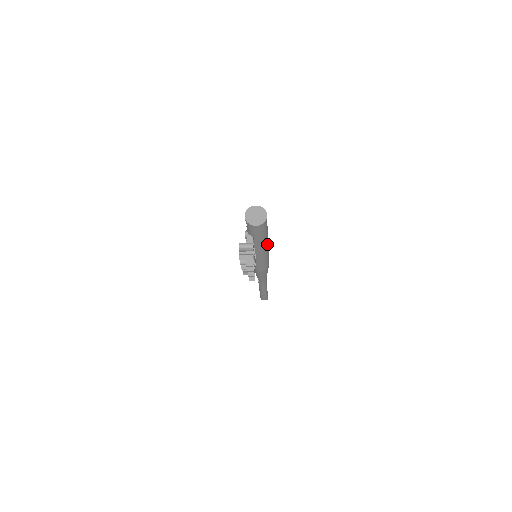
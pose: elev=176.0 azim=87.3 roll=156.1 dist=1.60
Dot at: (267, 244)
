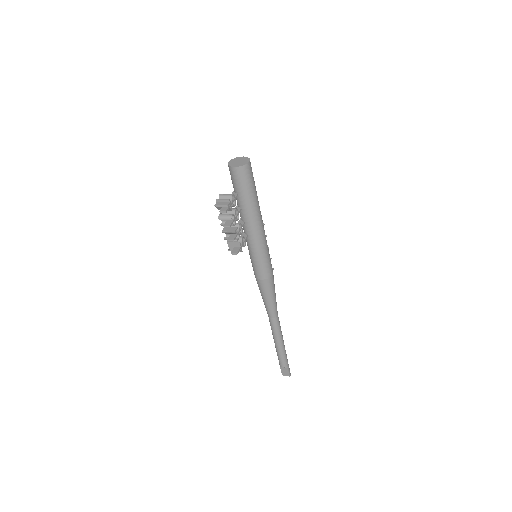
Dot at: (259, 222)
